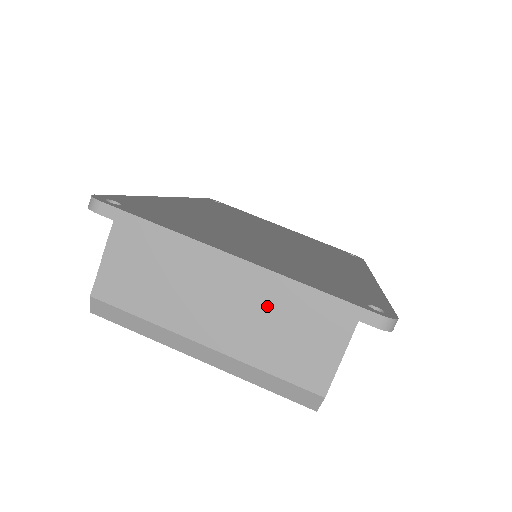
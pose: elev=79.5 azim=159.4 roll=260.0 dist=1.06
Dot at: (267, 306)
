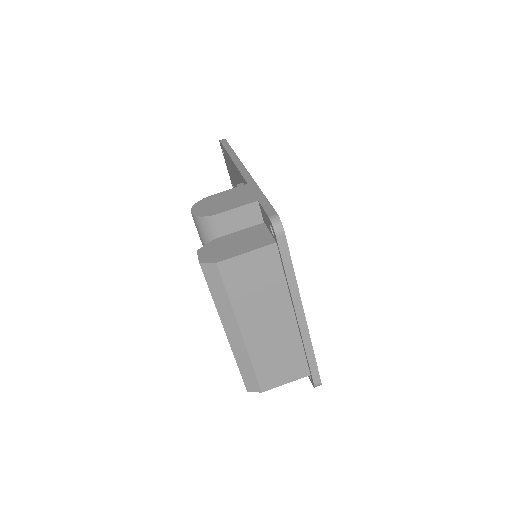
Dot at: (287, 342)
